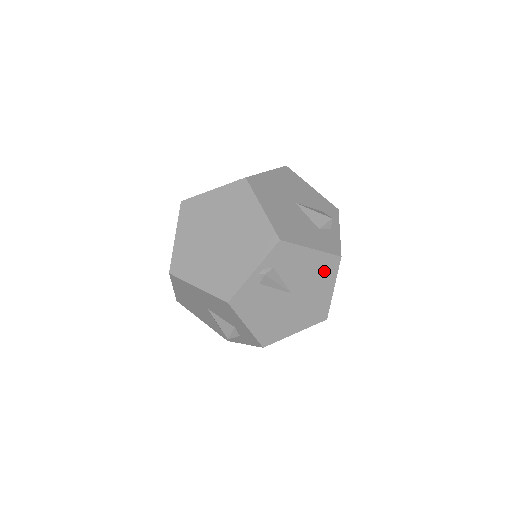
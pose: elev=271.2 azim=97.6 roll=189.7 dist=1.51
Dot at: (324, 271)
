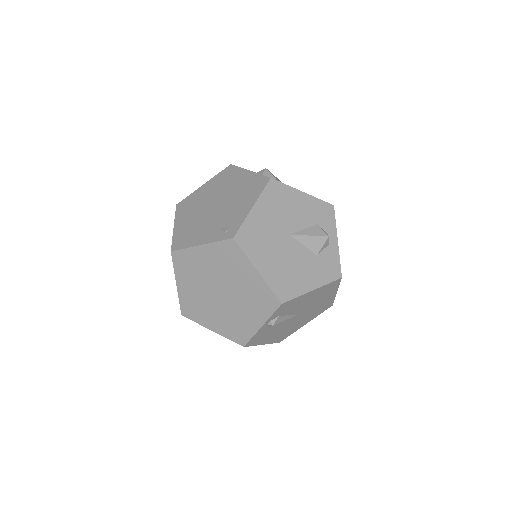
Dot at: (326, 291)
